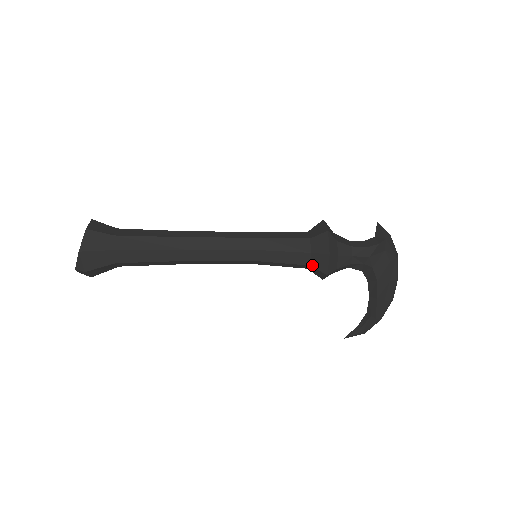
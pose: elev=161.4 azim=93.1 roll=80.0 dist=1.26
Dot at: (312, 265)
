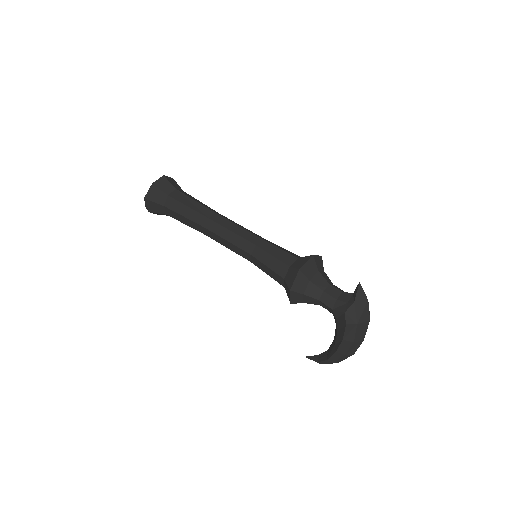
Dot at: (285, 288)
